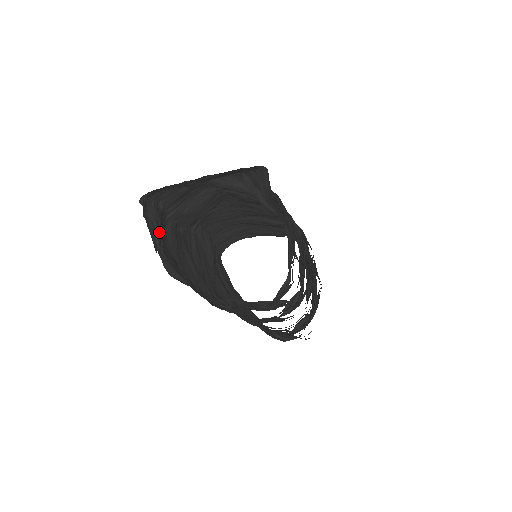
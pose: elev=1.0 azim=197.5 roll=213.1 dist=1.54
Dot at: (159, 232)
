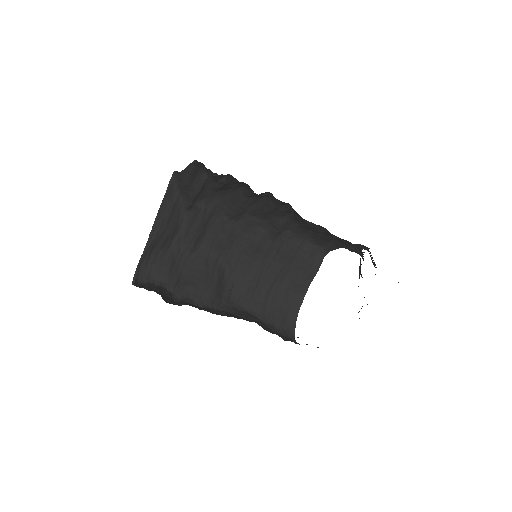
Dot at: (150, 285)
